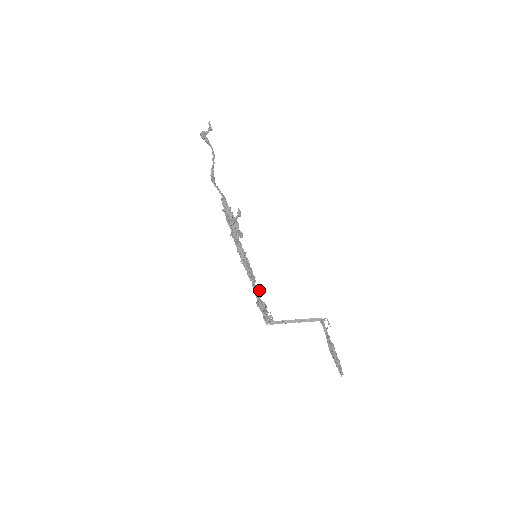
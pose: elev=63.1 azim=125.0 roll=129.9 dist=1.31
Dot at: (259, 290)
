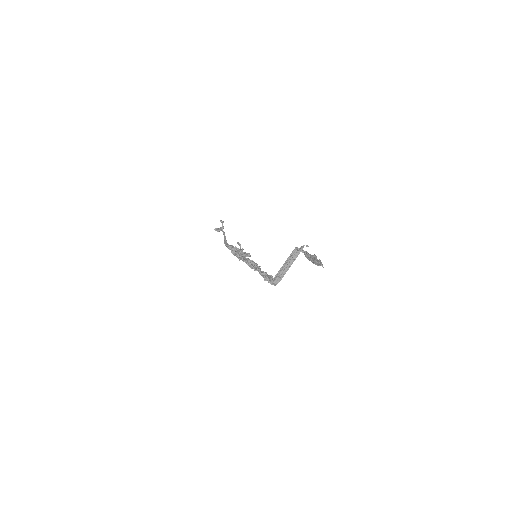
Dot at: (264, 272)
